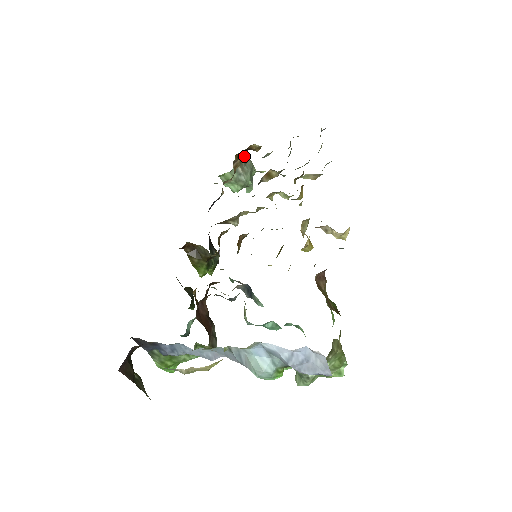
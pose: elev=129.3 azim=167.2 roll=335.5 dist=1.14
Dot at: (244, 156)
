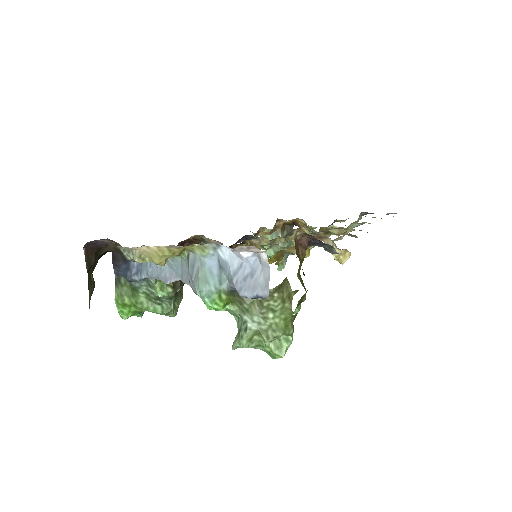
Dot at: occluded
